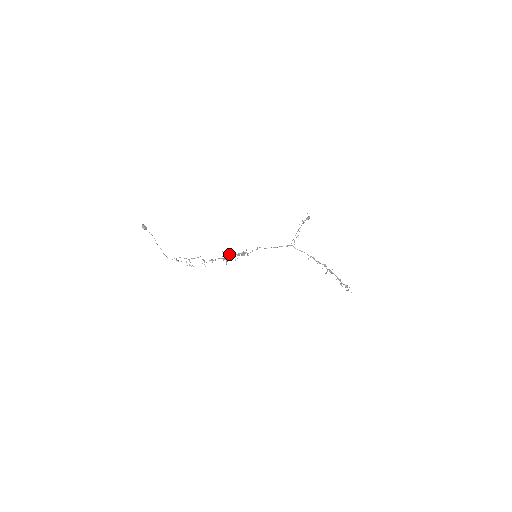
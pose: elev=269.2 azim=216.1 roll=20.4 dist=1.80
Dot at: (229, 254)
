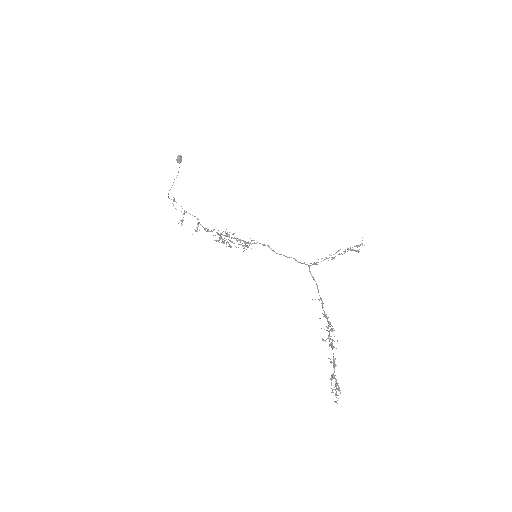
Dot at: occluded
